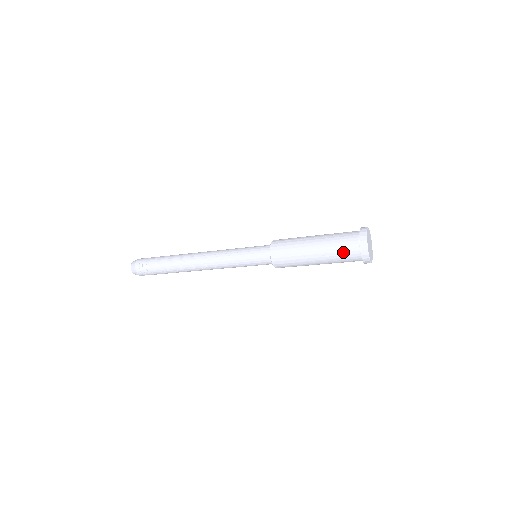
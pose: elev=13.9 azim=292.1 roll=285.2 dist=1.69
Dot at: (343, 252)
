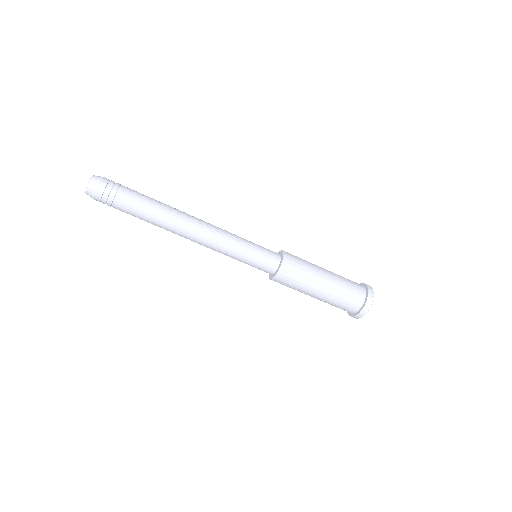
Dot at: (351, 291)
